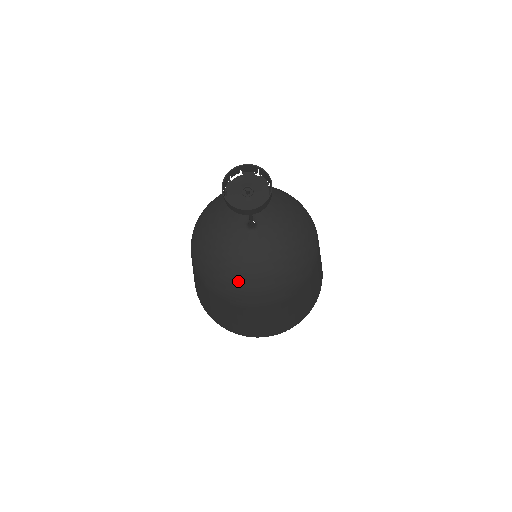
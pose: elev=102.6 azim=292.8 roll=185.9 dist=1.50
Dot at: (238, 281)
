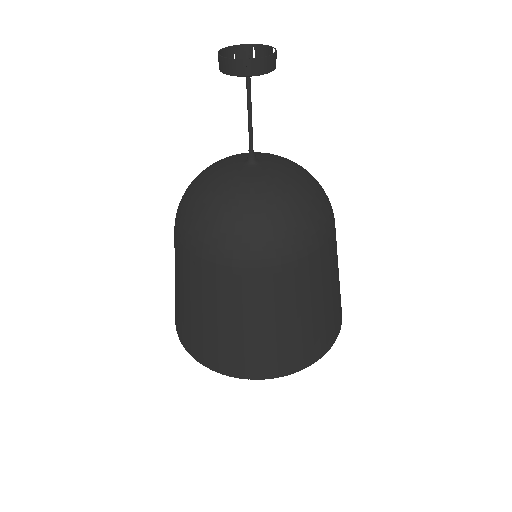
Dot at: (249, 220)
